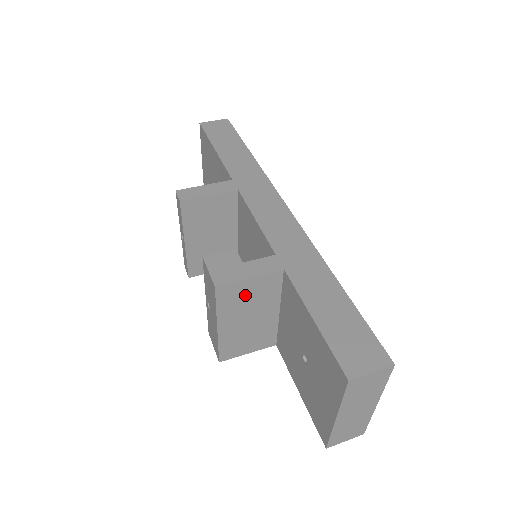
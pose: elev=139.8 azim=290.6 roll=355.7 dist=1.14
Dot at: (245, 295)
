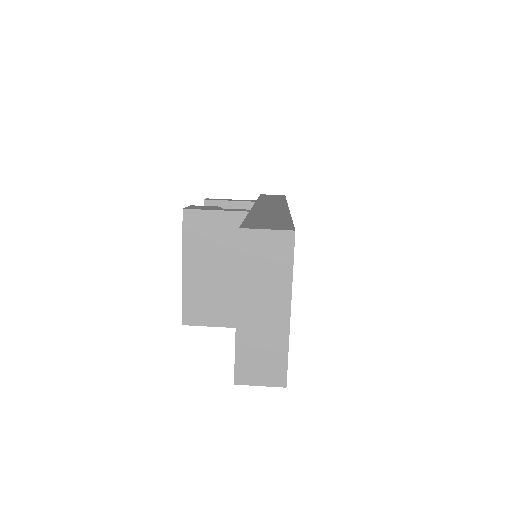
Dot at: (211, 233)
